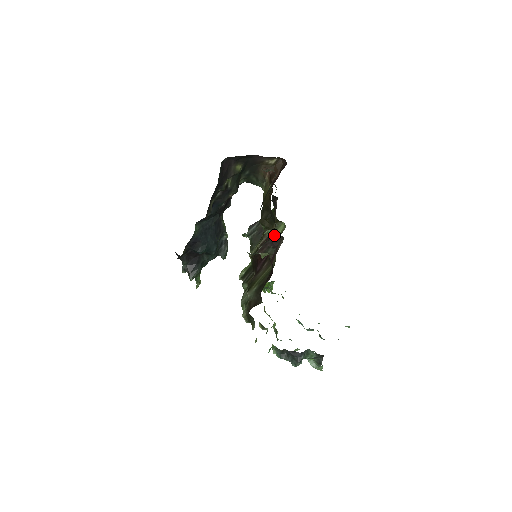
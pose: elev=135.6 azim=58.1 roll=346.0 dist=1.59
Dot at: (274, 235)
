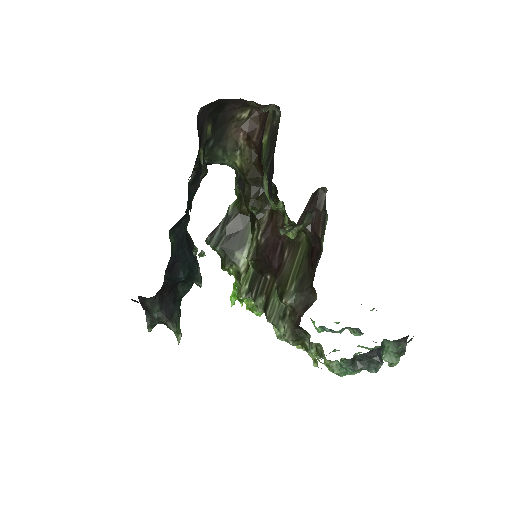
Dot at: occluded
